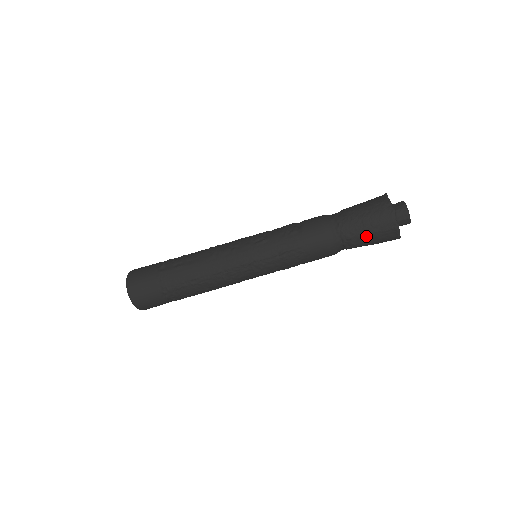
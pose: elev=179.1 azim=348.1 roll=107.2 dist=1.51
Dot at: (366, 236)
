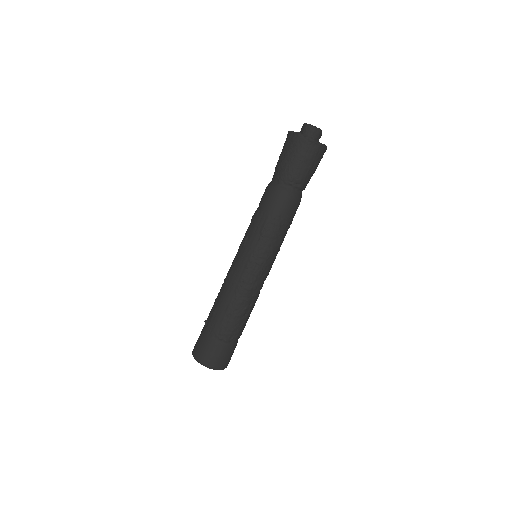
Dot at: (300, 166)
